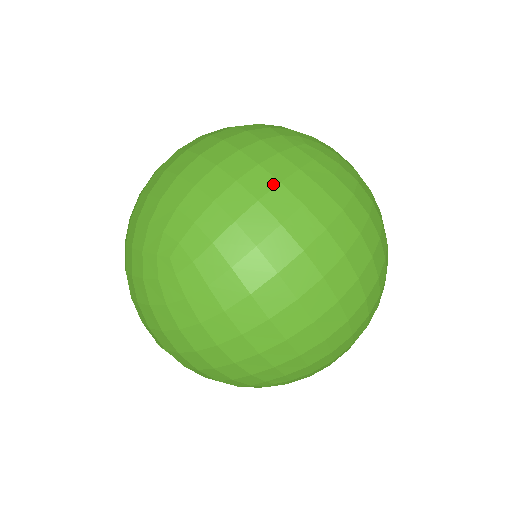
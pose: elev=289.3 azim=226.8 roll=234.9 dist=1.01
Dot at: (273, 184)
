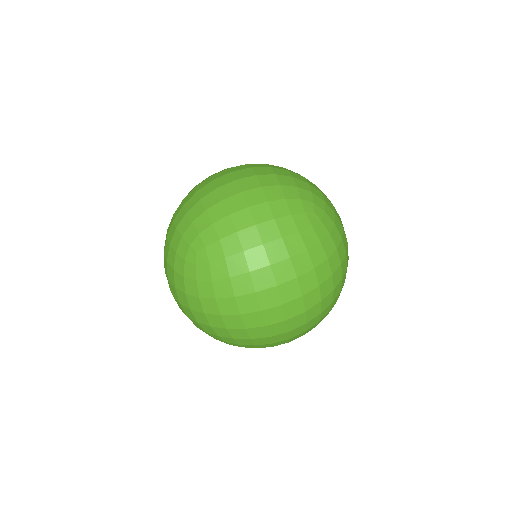
Dot at: (277, 237)
